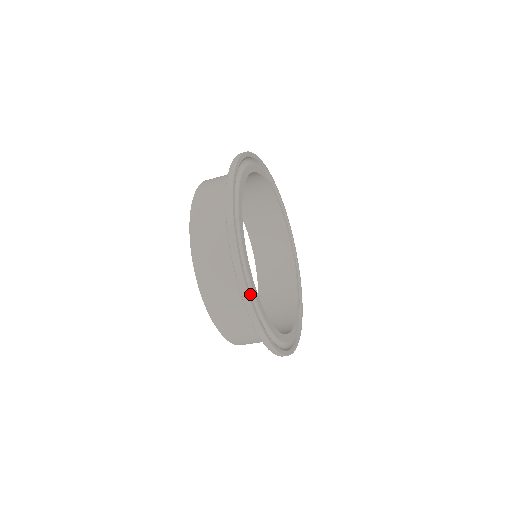
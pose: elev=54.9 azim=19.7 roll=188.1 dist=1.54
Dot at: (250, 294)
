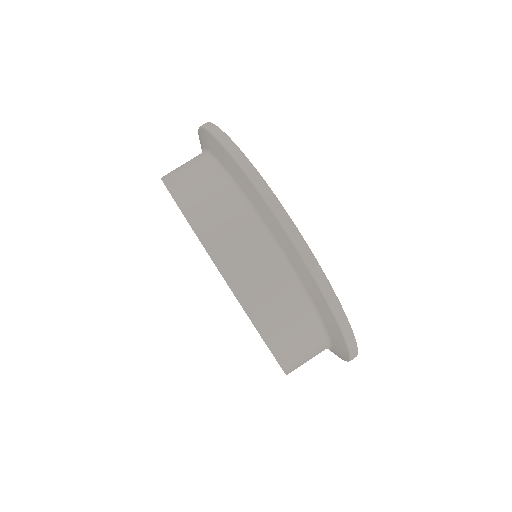
Dot at: (316, 262)
